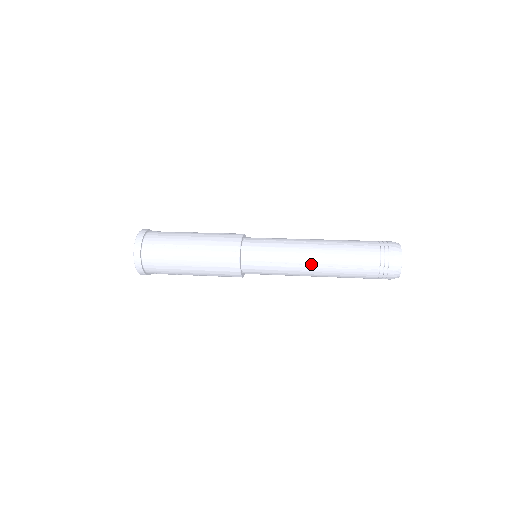
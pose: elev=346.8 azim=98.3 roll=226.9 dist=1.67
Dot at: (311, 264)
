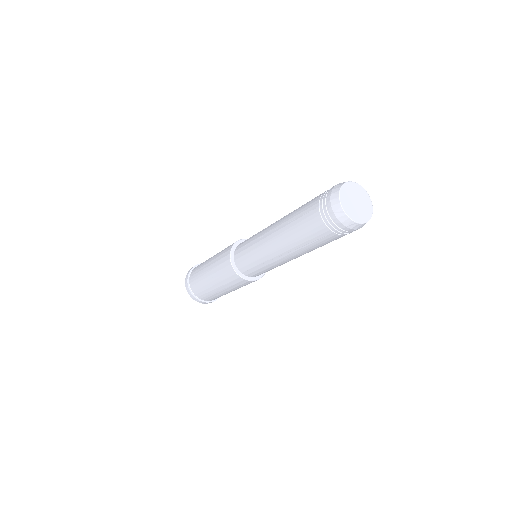
Dot at: (282, 254)
